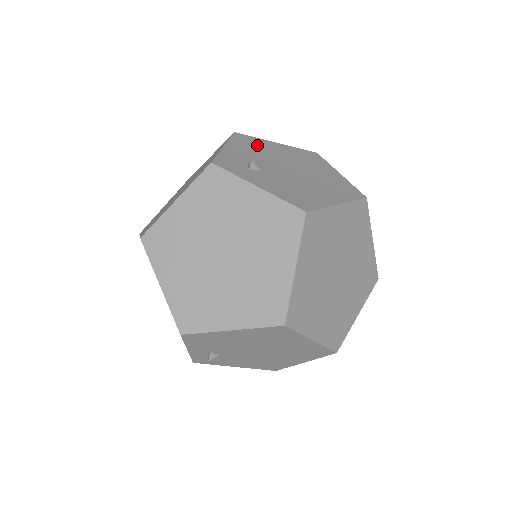
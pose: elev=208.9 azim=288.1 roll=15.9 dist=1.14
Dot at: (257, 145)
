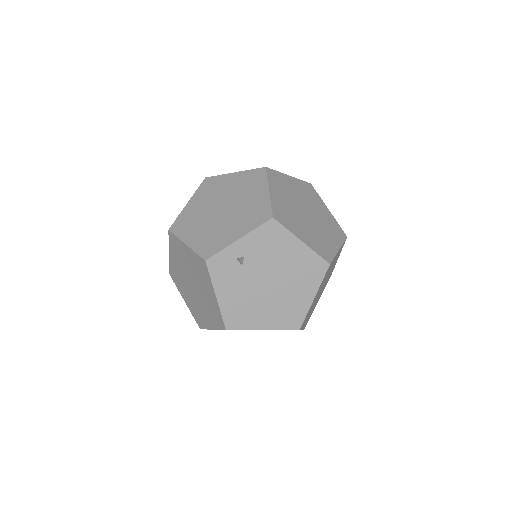
Dot at: occluded
